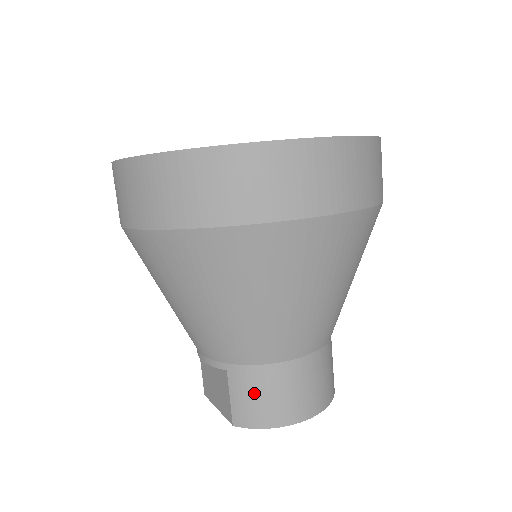
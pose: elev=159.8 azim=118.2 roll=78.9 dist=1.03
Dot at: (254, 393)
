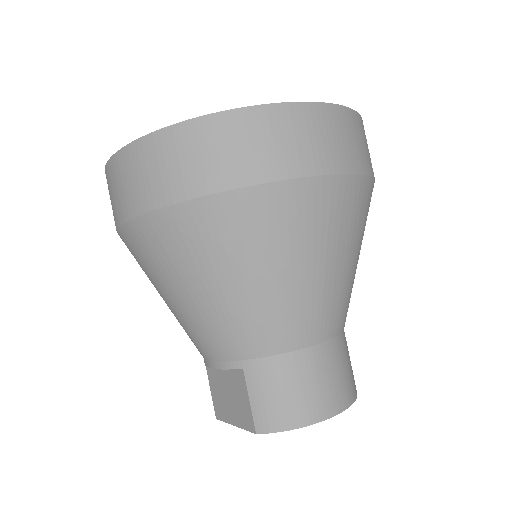
Dot at: (276, 388)
